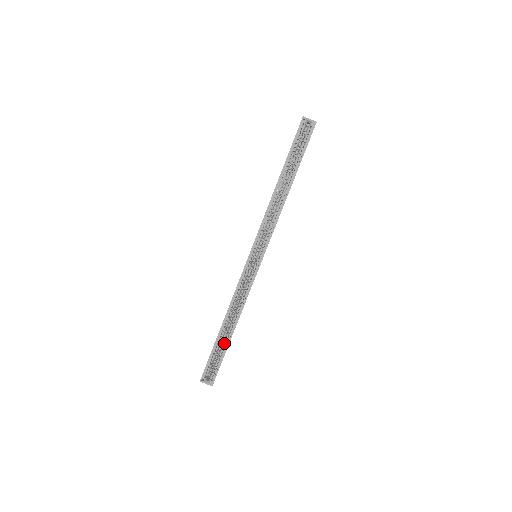
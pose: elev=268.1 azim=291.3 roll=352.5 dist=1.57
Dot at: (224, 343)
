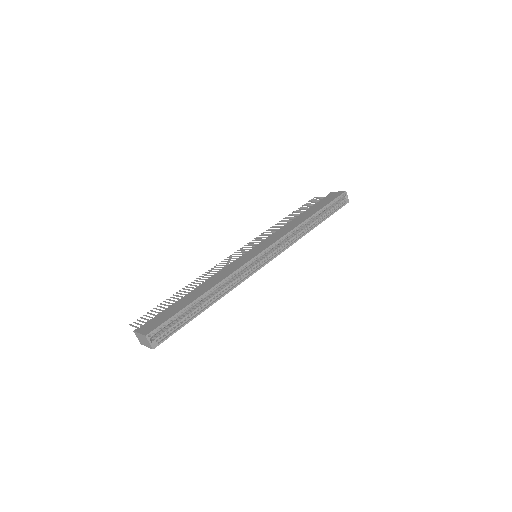
Dot at: (193, 311)
